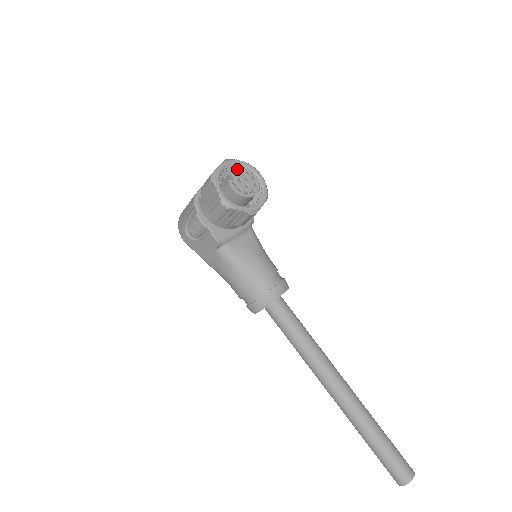
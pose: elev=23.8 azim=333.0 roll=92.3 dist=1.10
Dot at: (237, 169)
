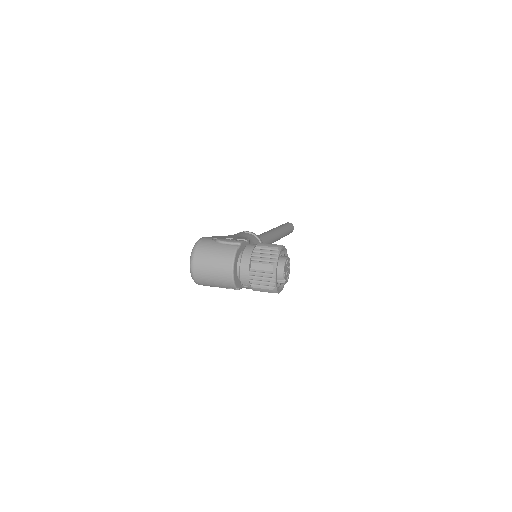
Dot at: (284, 271)
